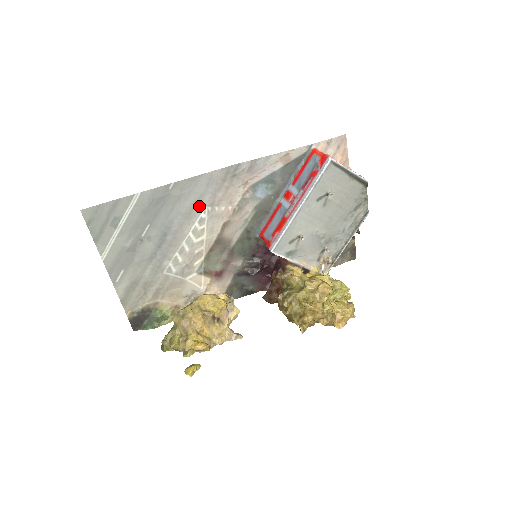
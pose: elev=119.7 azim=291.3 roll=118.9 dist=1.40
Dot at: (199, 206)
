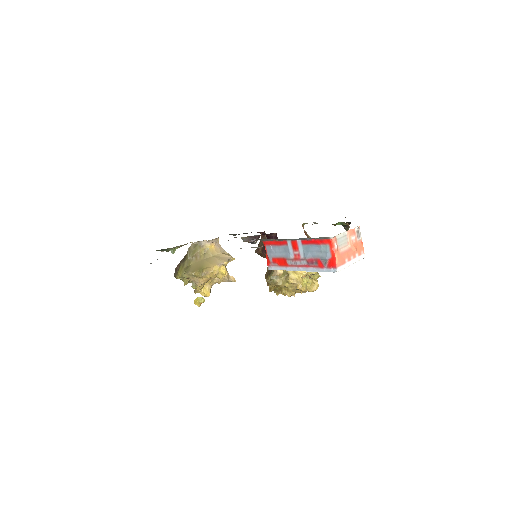
Dot at: occluded
